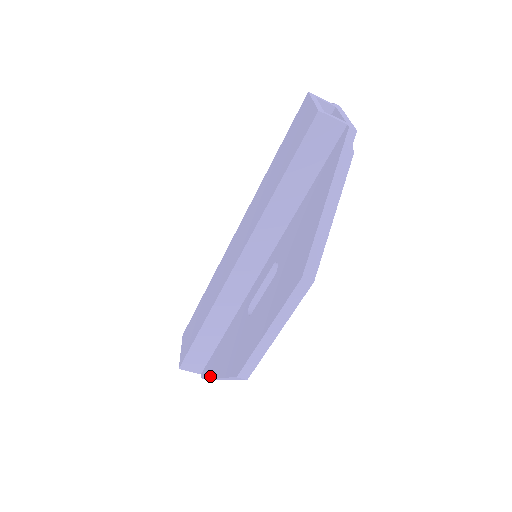
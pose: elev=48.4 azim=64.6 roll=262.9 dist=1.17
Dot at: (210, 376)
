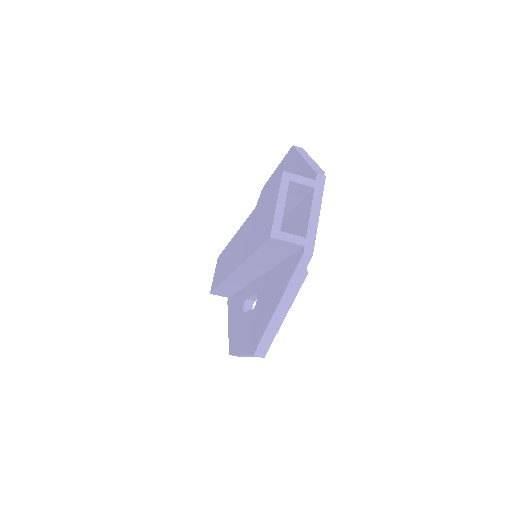
Dot at: (228, 315)
